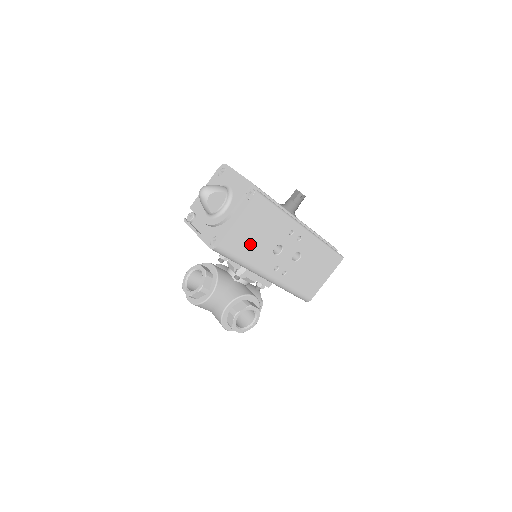
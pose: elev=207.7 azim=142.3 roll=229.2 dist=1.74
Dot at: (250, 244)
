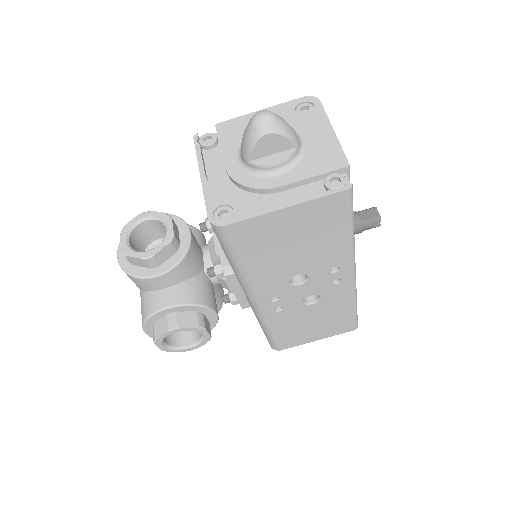
Dot at: (272, 251)
